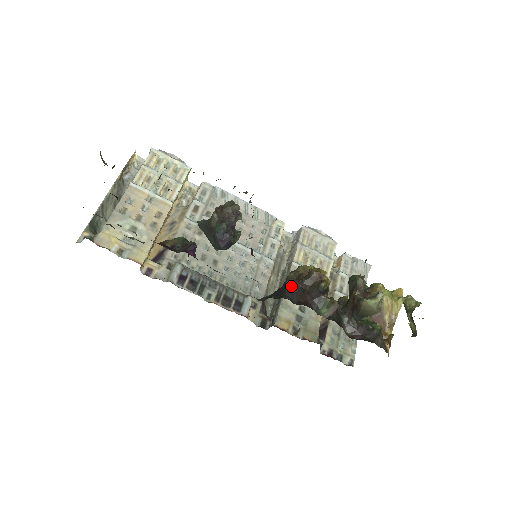
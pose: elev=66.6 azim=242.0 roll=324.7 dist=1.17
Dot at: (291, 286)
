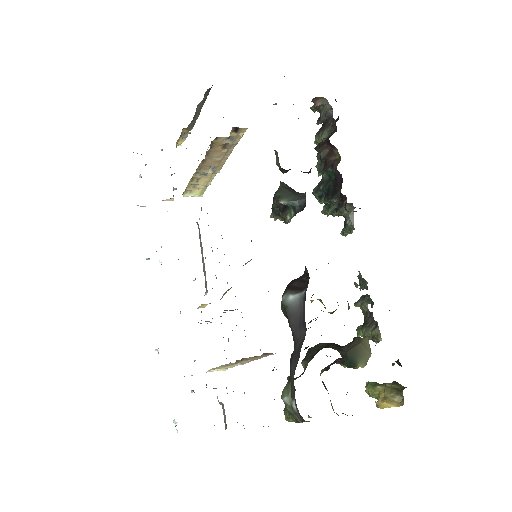
Dot at: occluded
